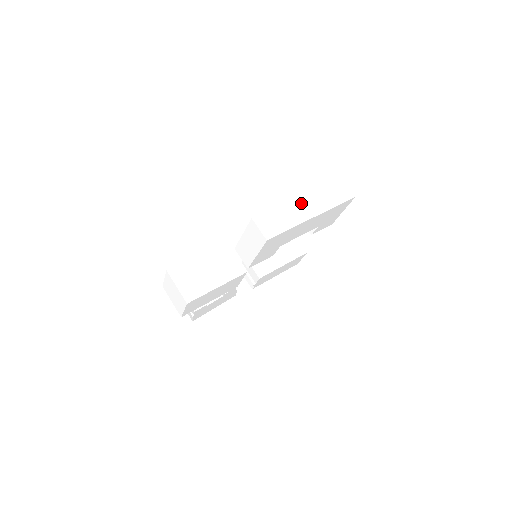
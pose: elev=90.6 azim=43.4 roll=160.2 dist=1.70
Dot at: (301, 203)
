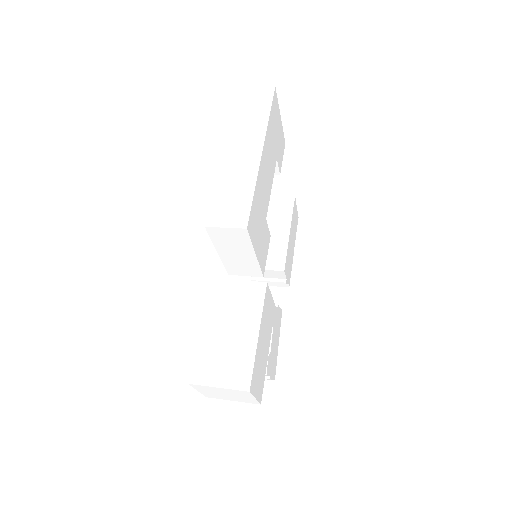
Dot at: (233, 154)
